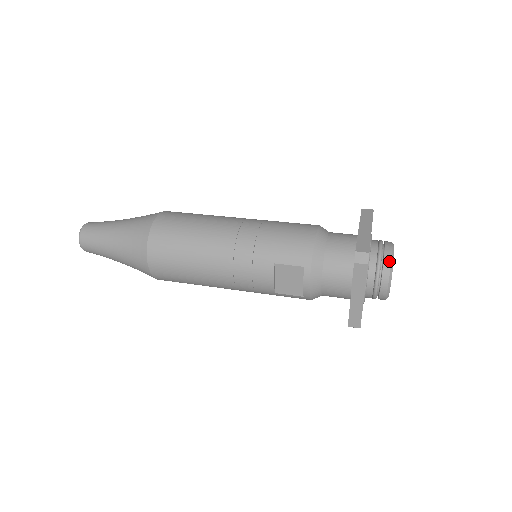
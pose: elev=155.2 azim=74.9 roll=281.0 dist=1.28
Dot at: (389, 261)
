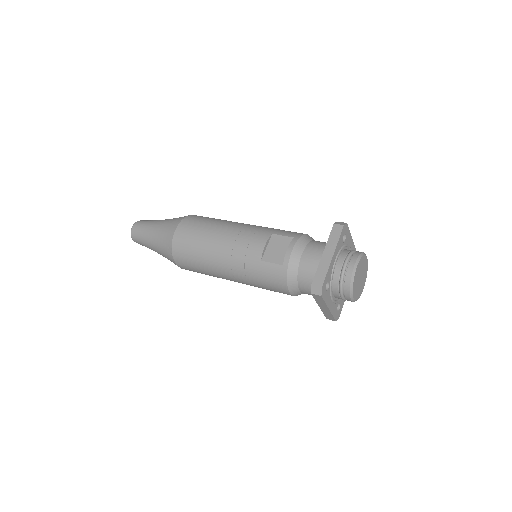
Dot at: (361, 252)
